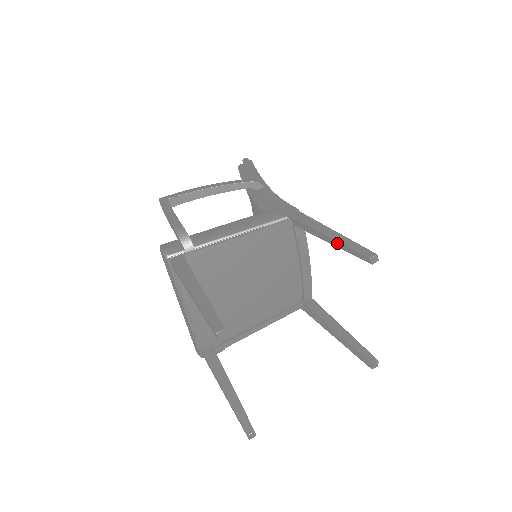
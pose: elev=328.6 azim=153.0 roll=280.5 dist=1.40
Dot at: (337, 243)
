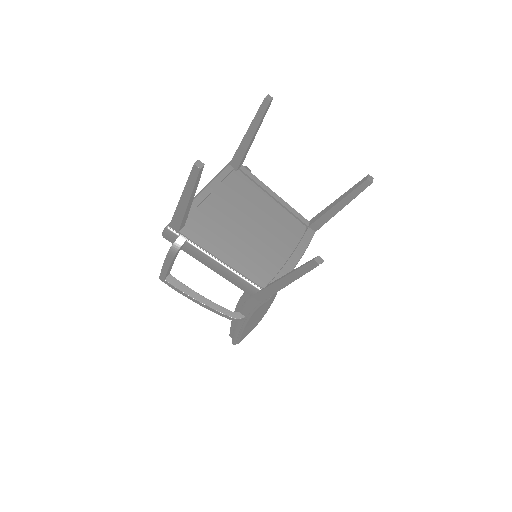
Dot at: (344, 195)
